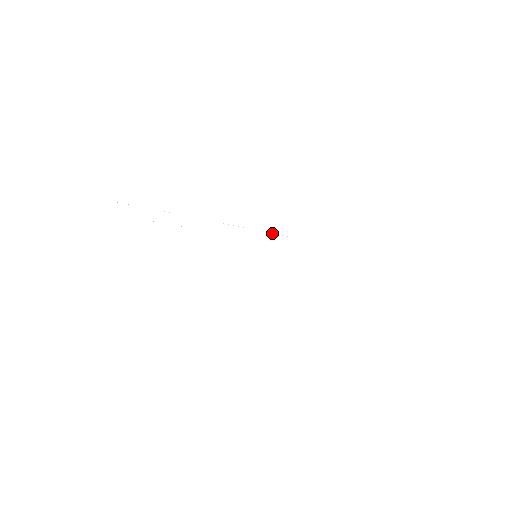
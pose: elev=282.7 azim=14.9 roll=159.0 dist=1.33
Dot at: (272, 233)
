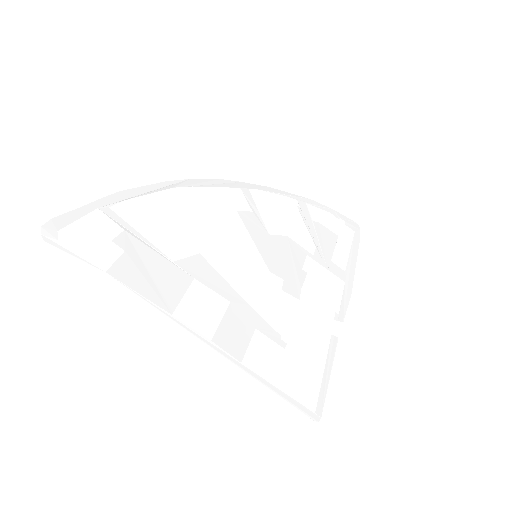
Dot at: (265, 379)
